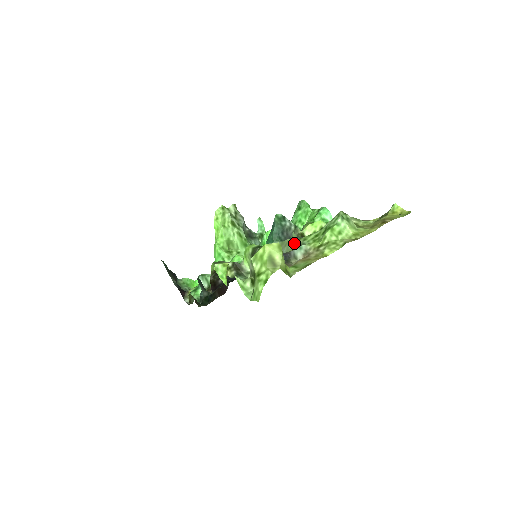
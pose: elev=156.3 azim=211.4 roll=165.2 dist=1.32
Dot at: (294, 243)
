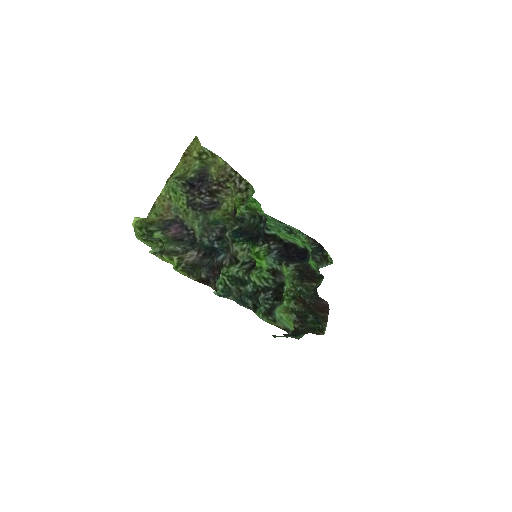
Dot at: (185, 215)
